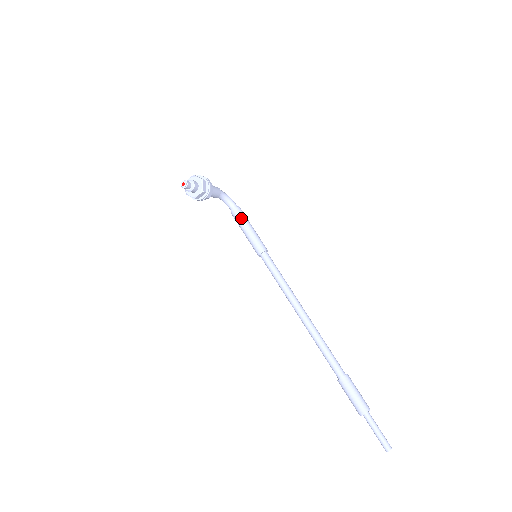
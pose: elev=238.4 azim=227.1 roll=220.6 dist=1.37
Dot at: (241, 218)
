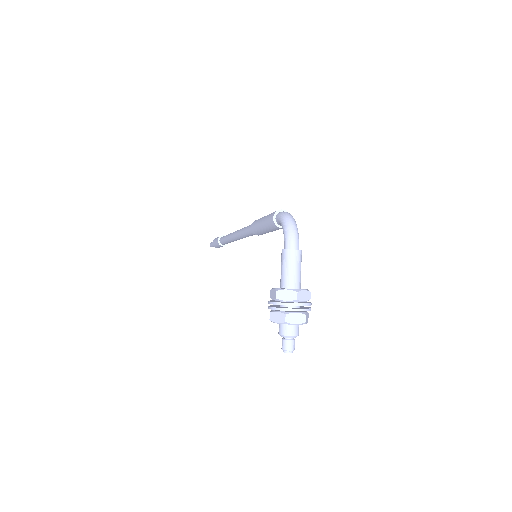
Dot at: occluded
